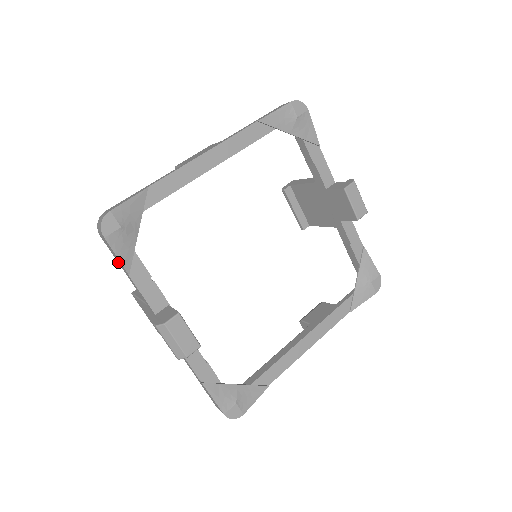
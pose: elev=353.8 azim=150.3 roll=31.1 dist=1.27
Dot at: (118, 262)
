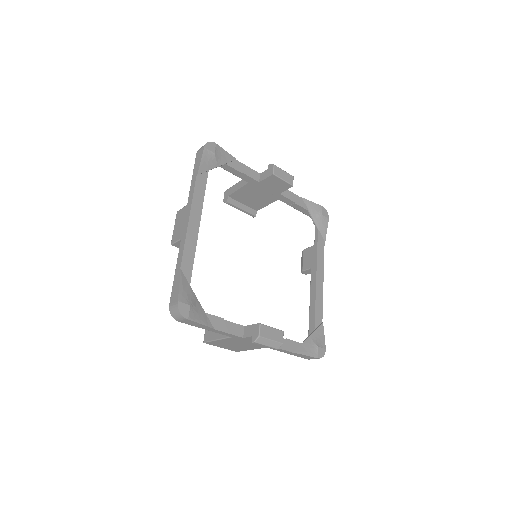
Dot at: (200, 327)
